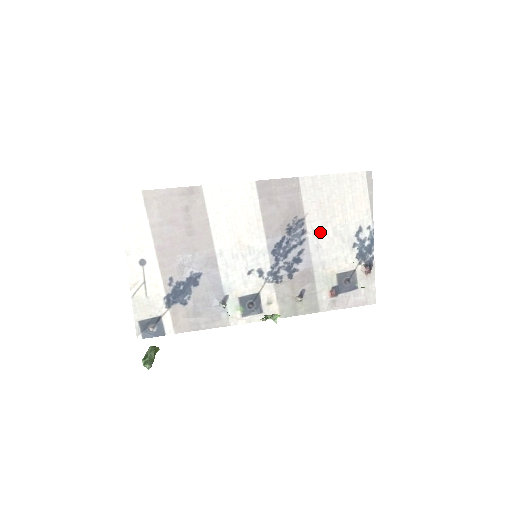
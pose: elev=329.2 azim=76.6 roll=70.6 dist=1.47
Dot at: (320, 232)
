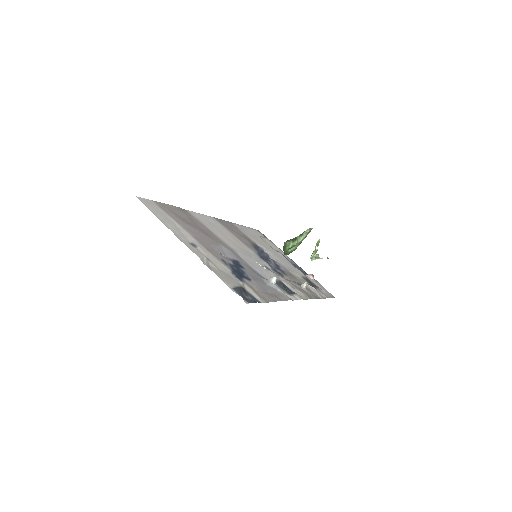
Dot at: (270, 253)
